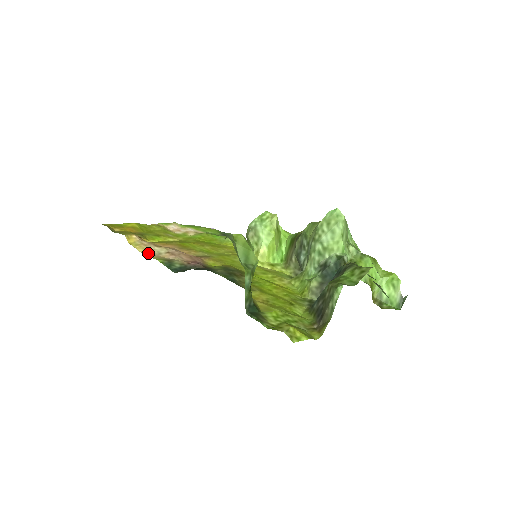
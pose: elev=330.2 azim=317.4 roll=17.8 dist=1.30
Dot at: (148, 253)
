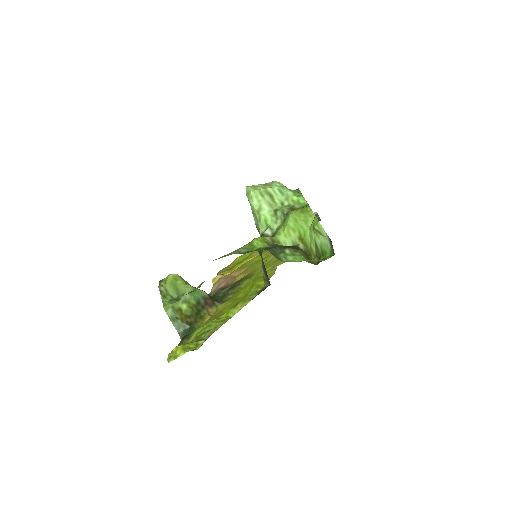
Dot at: (213, 290)
